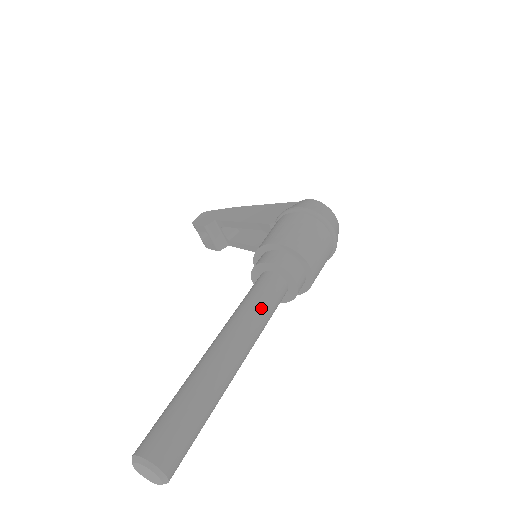
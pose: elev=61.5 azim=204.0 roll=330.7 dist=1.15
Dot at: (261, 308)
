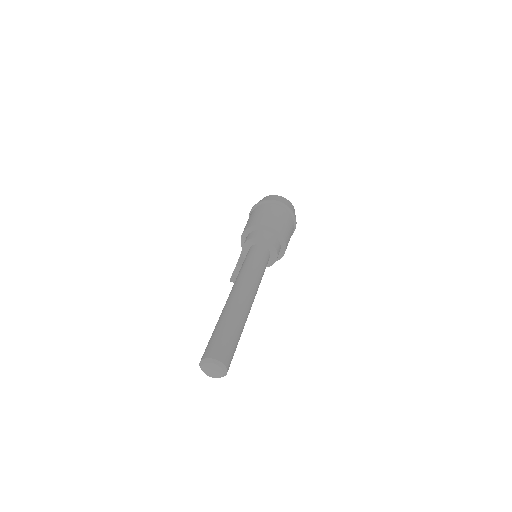
Dot at: (249, 265)
